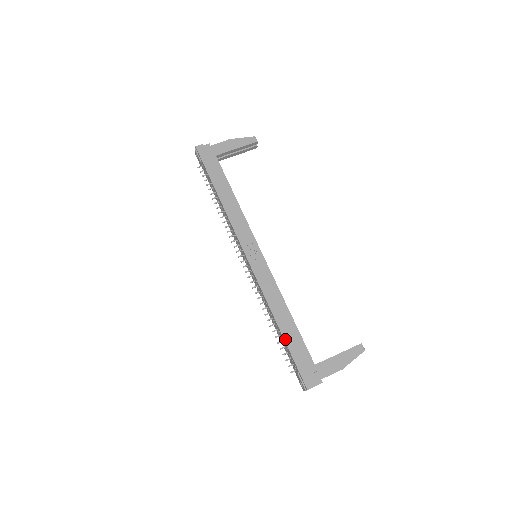
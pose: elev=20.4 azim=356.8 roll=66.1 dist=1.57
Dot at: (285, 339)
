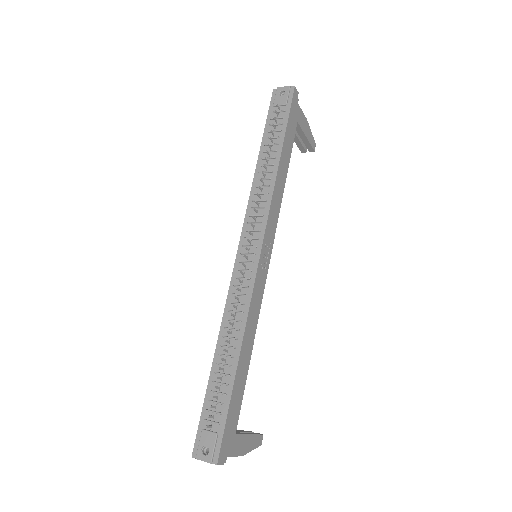
Dot at: (235, 382)
